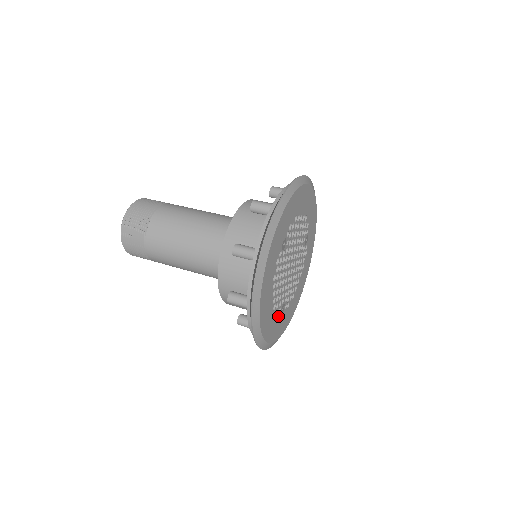
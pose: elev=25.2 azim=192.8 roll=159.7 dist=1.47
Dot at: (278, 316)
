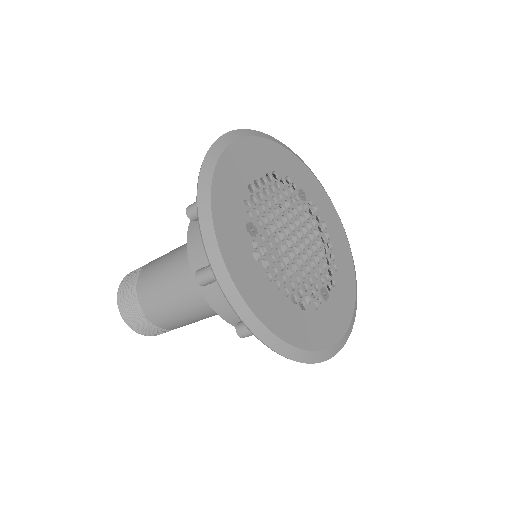
Dot at: (322, 307)
